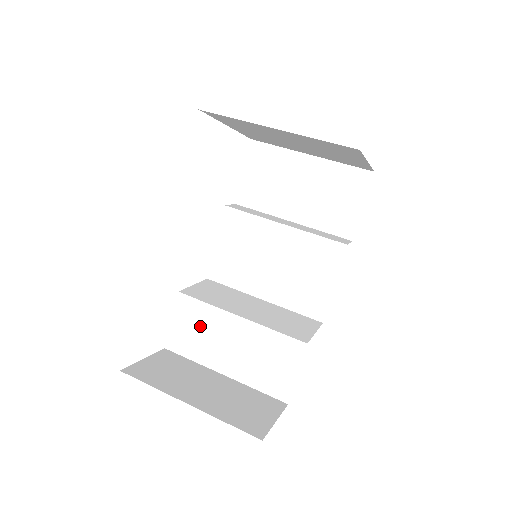
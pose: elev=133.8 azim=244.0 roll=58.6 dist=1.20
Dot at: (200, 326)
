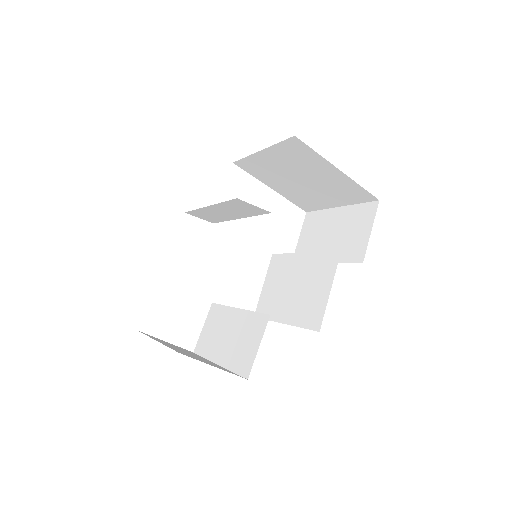
Dot at: (215, 326)
